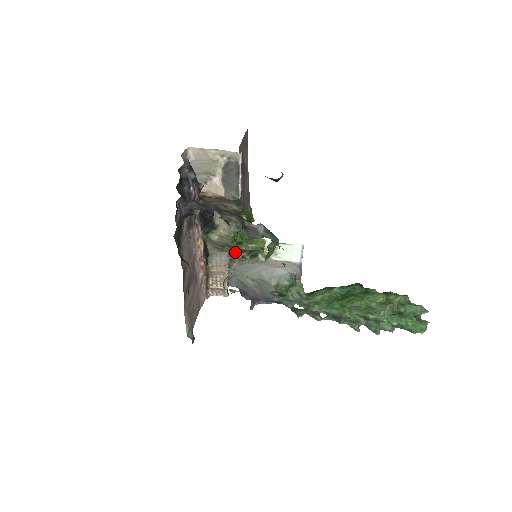
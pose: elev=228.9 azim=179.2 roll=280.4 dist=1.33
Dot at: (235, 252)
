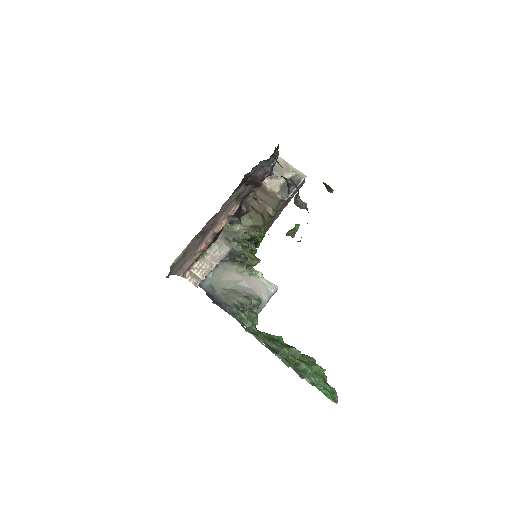
Dot at: (236, 251)
